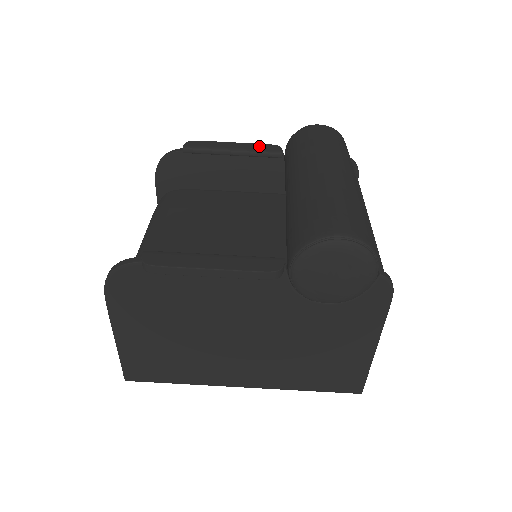
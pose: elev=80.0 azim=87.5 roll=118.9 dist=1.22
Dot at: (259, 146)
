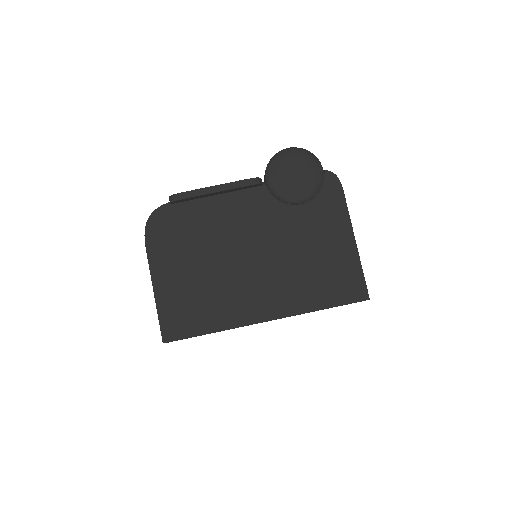
Dot at: occluded
